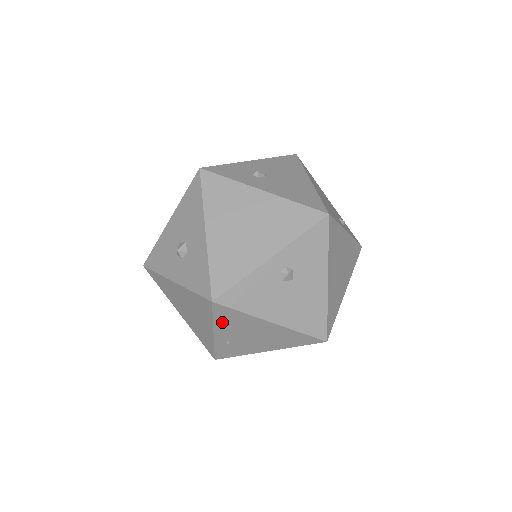
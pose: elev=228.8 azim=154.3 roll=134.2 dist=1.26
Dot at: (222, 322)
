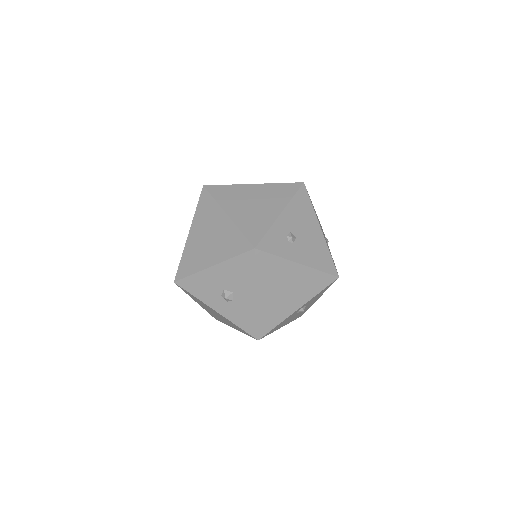
Dot at: occluded
